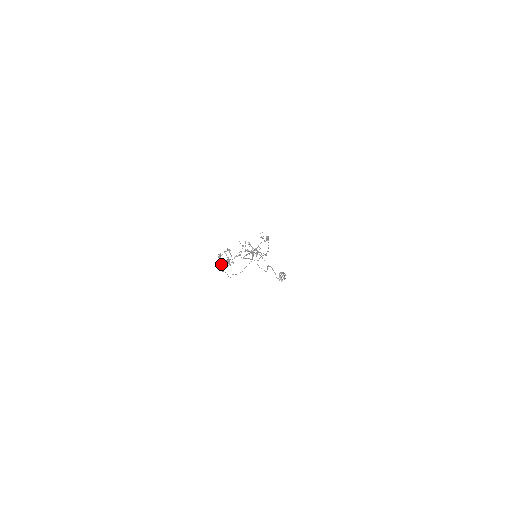
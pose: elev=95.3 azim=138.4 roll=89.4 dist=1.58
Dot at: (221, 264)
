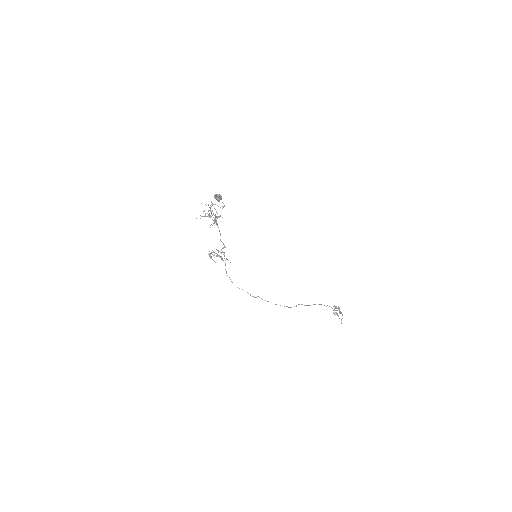
Dot at: occluded
